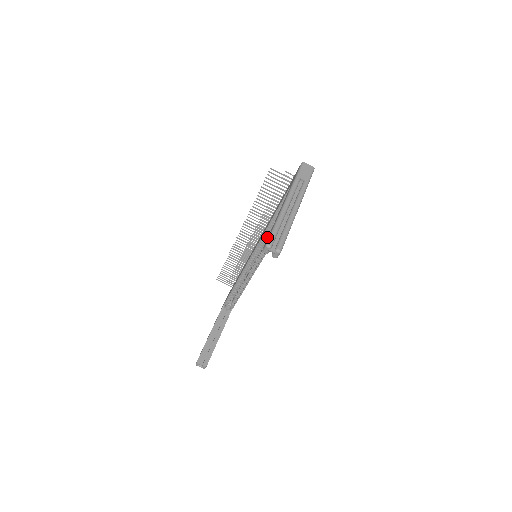
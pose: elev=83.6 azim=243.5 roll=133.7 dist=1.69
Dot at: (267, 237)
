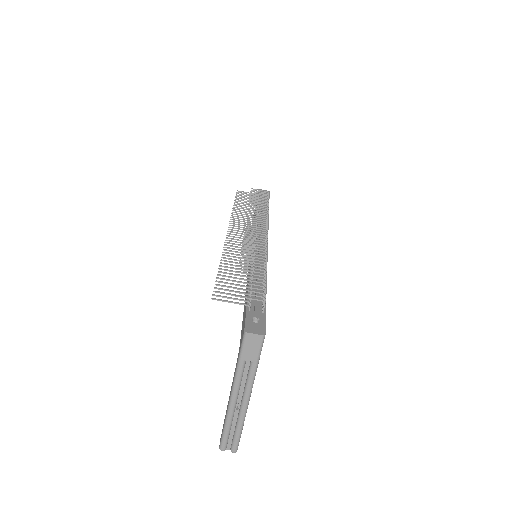
Dot at: occluded
